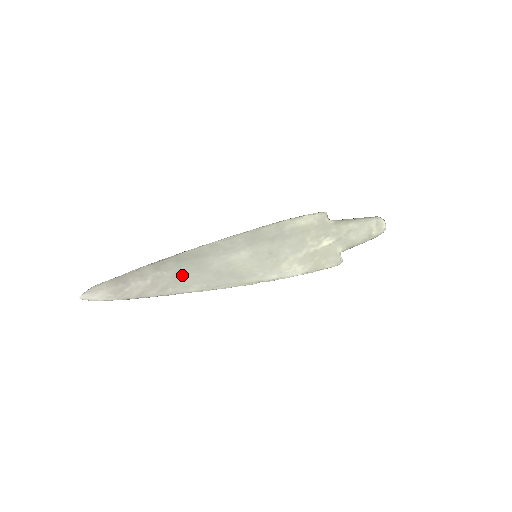
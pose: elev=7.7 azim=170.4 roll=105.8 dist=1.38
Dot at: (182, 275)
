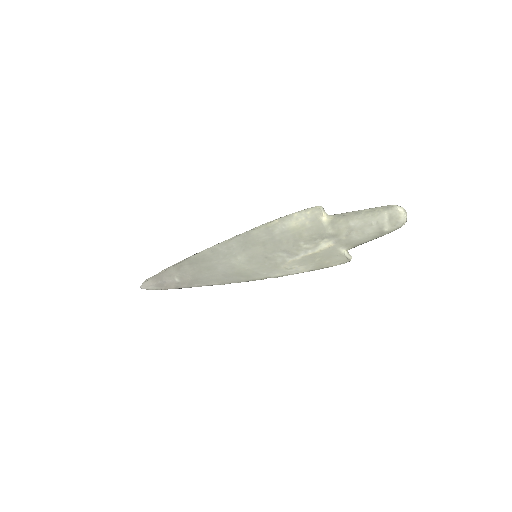
Dot at: (198, 276)
